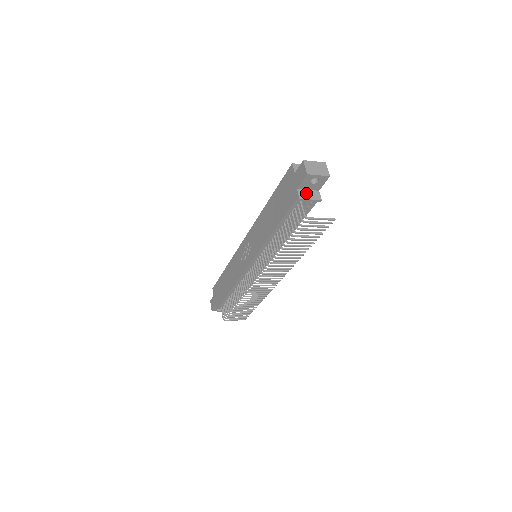
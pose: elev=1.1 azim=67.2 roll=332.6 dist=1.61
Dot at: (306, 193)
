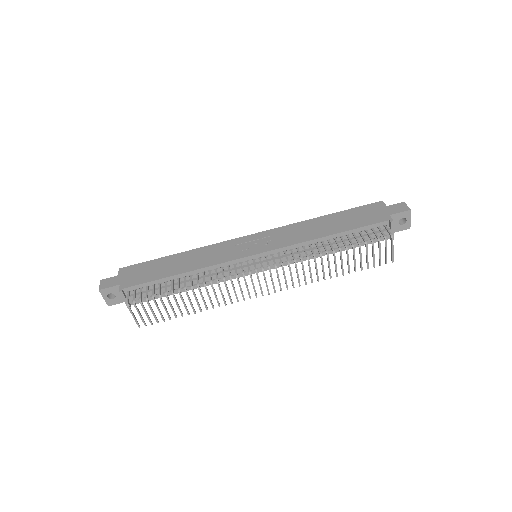
Dot at: occluded
